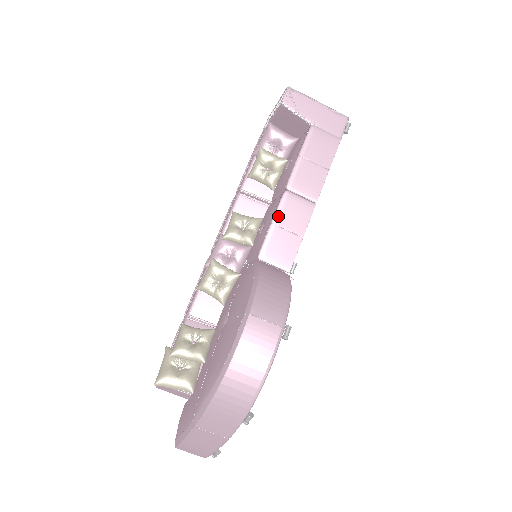
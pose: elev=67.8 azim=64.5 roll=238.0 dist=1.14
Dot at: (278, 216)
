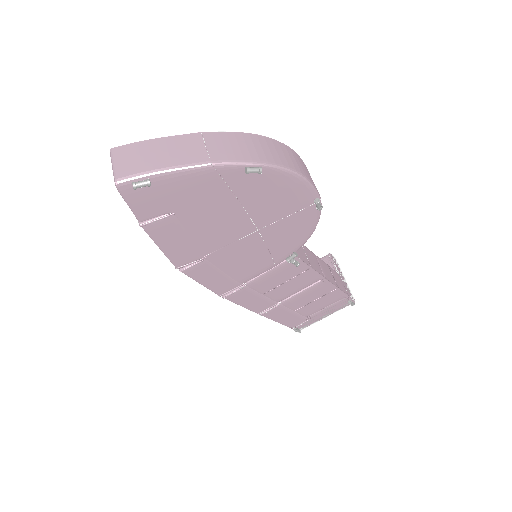
Dot at: (305, 247)
